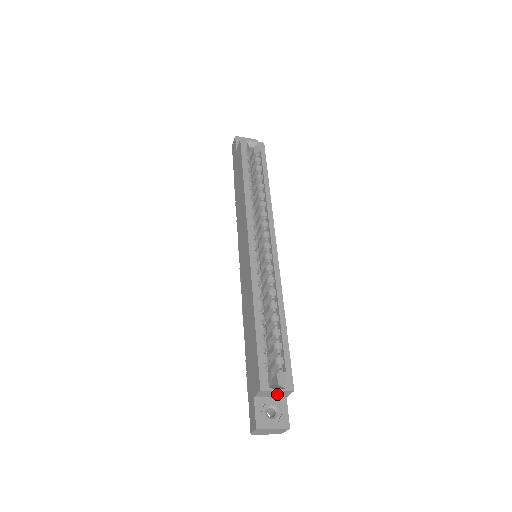
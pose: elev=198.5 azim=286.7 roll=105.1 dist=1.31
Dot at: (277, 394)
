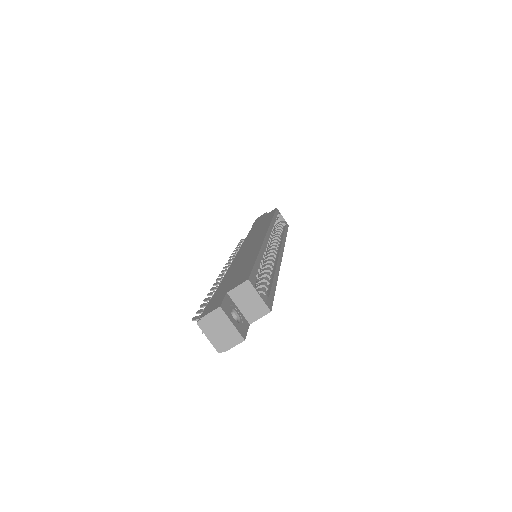
Dot at: (250, 306)
